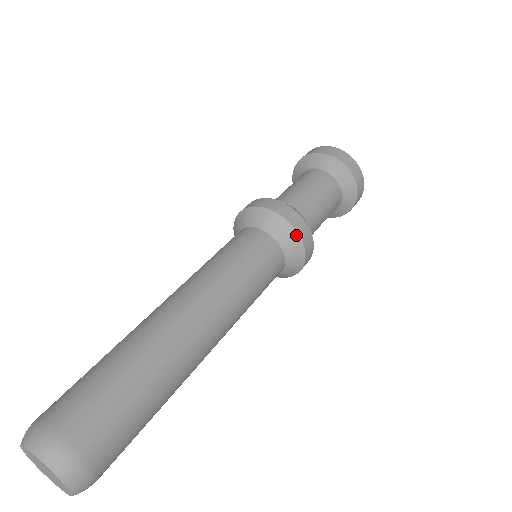
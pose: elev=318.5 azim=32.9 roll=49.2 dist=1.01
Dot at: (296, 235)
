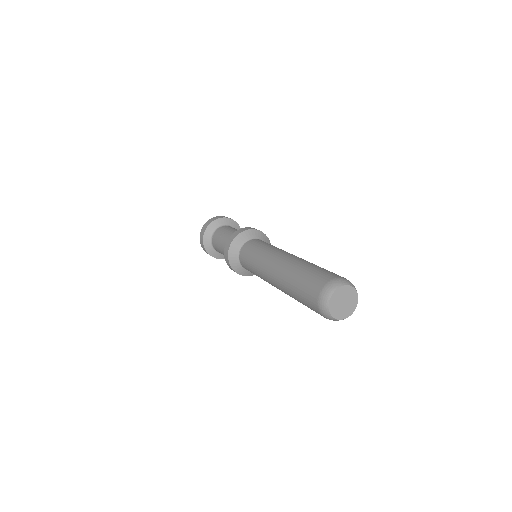
Dot at: occluded
